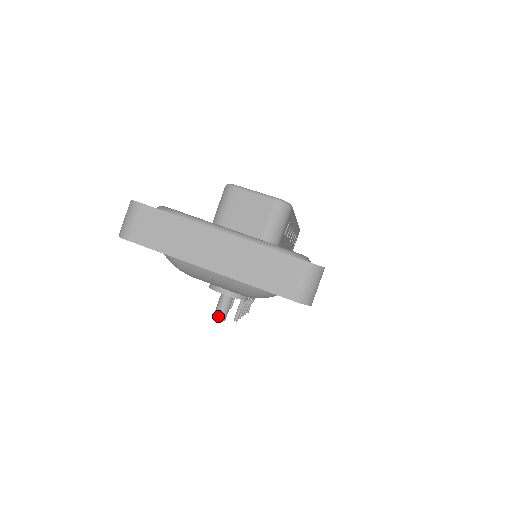
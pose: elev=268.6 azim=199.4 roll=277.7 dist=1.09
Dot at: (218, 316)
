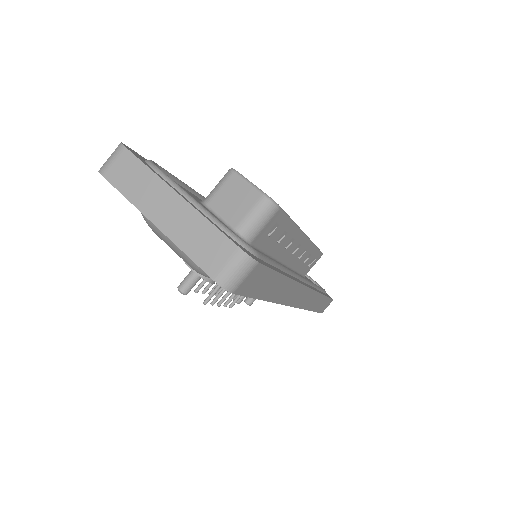
Dot at: (180, 288)
